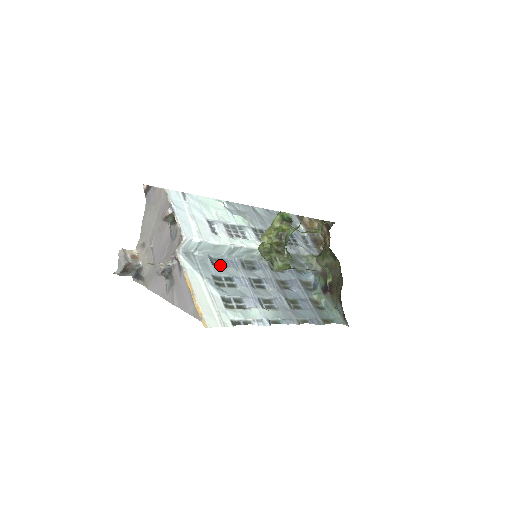
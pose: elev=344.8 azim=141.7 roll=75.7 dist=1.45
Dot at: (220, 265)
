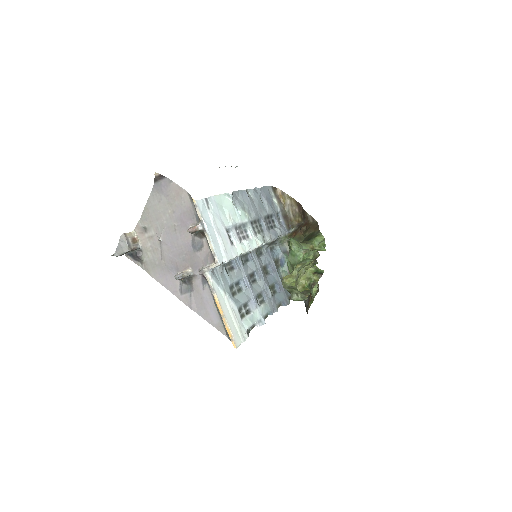
Dot at: (230, 270)
